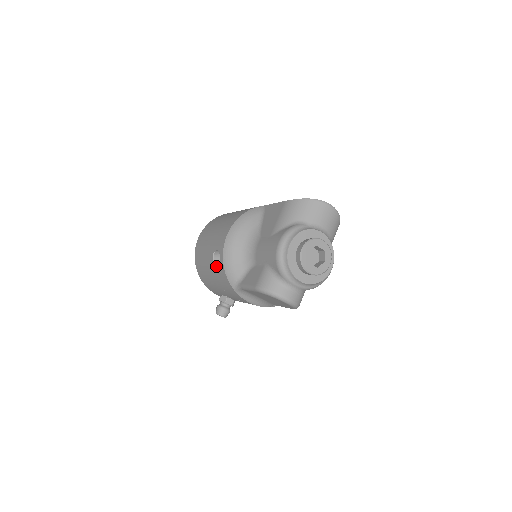
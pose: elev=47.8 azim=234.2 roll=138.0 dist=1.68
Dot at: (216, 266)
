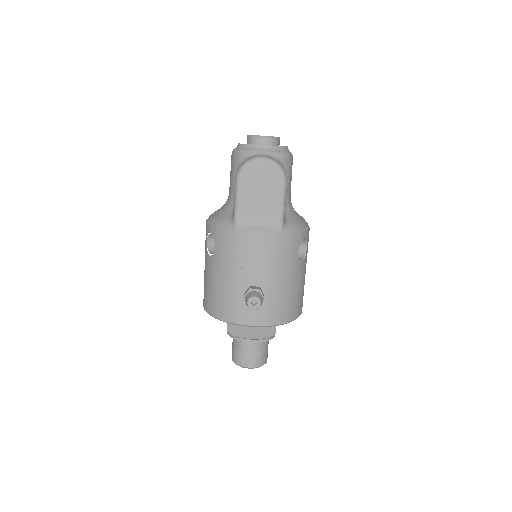
Dot at: (214, 253)
